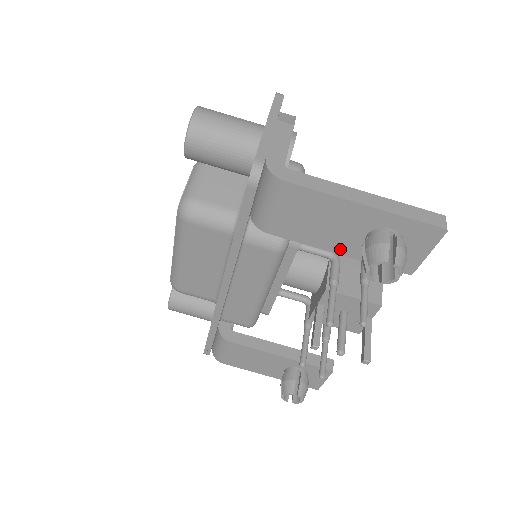
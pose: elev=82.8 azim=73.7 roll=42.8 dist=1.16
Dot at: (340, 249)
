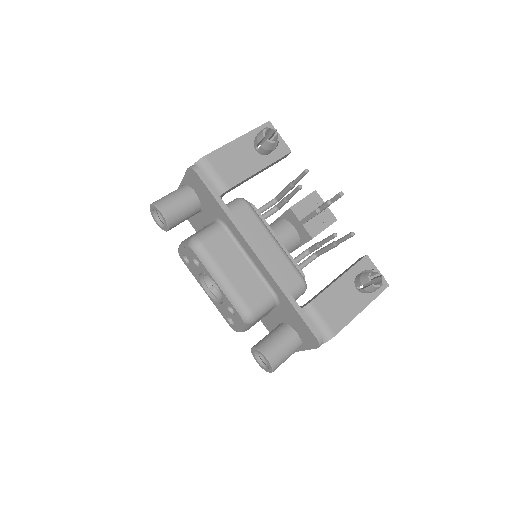
Dot at: (258, 167)
